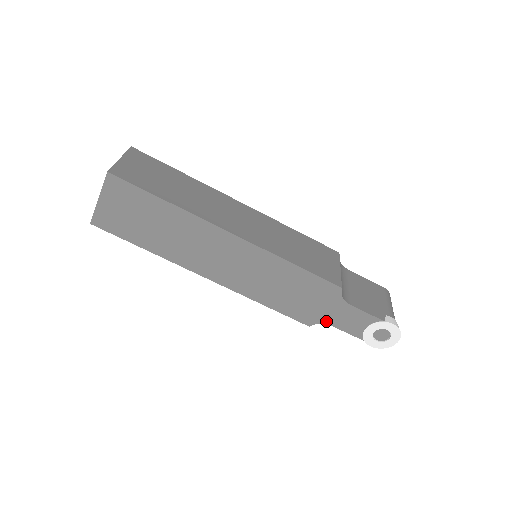
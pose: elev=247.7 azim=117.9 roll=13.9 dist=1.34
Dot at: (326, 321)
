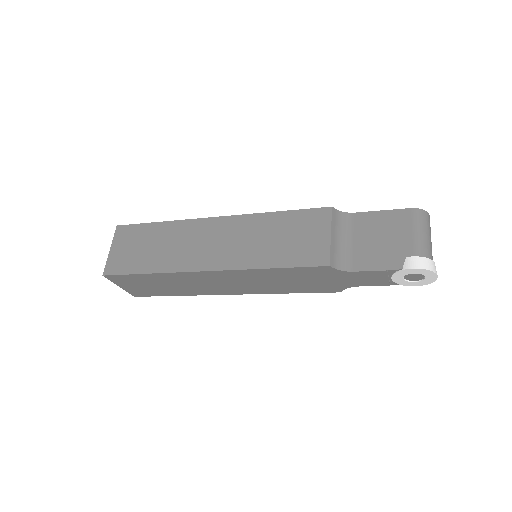
Dot at: (349, 286)
